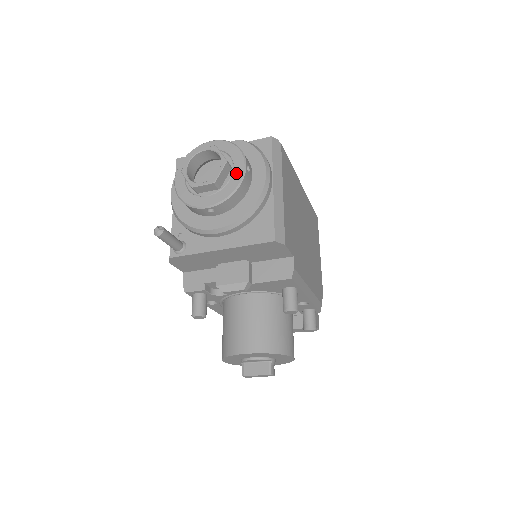
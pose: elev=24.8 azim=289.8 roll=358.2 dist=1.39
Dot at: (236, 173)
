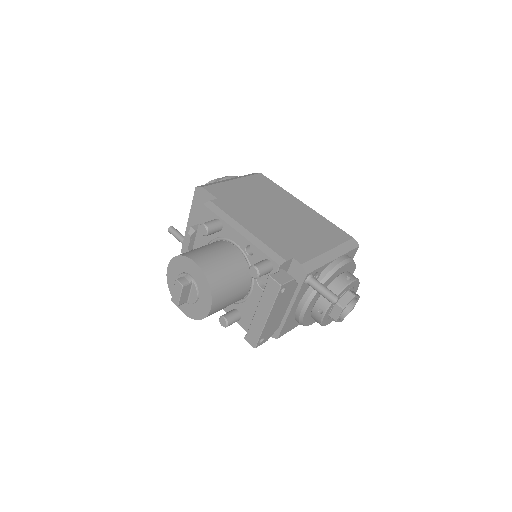
Dot at: occluded
